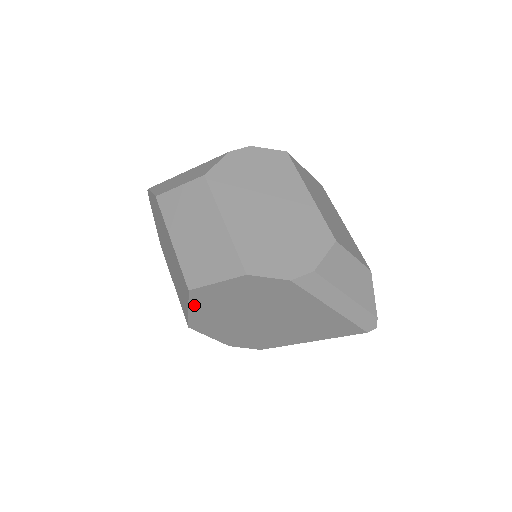
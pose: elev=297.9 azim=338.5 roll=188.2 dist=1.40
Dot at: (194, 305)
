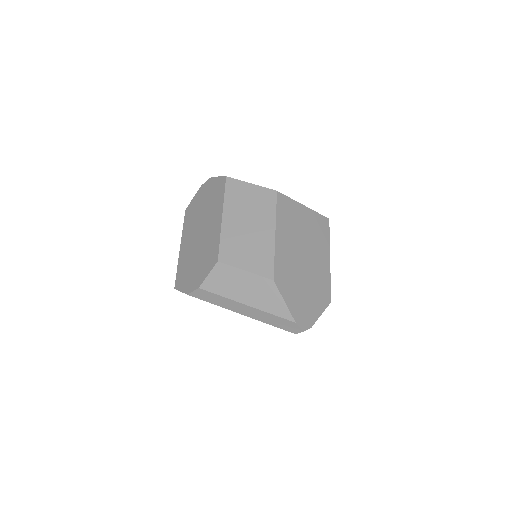
Dot at: occluded
